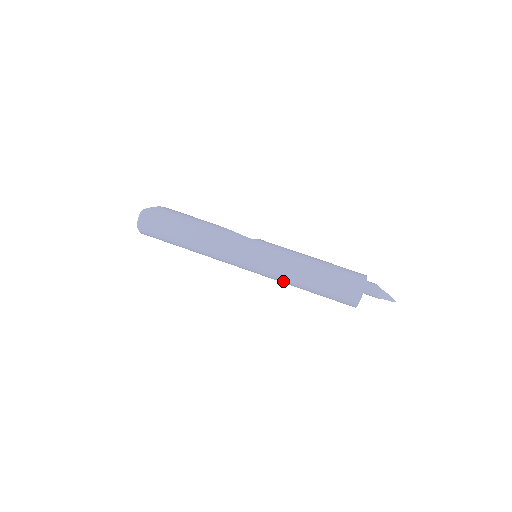
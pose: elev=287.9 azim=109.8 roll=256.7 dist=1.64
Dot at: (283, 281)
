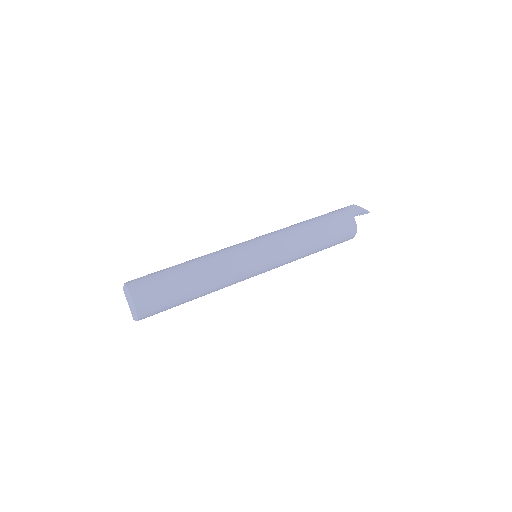
Dot at: (295, 248)
